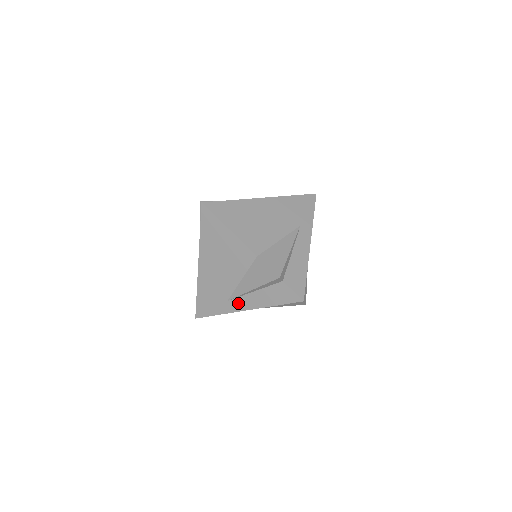
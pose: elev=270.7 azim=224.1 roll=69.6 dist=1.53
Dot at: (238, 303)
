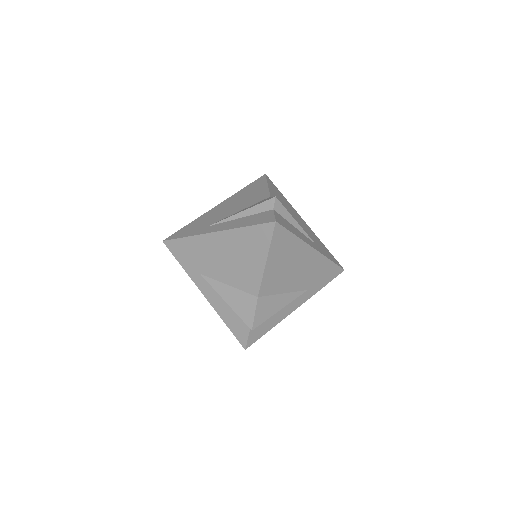
Dot at: (205, 286)
